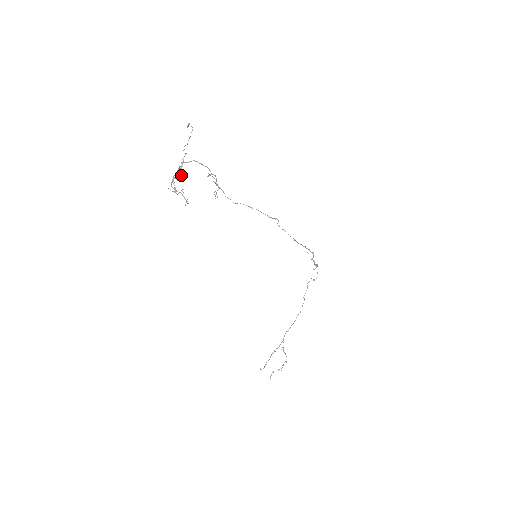
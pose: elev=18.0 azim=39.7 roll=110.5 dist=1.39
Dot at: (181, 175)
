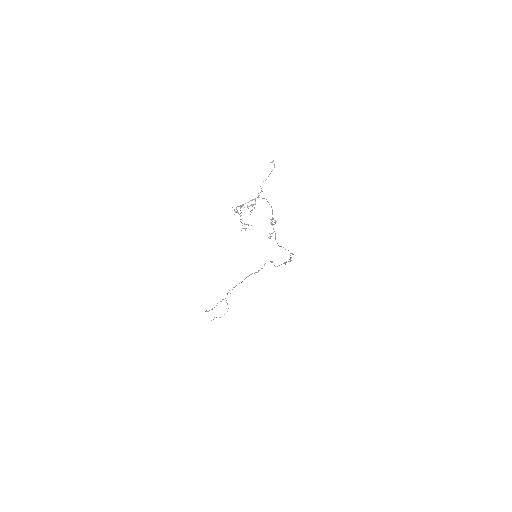
Dot at: (252, 209)
